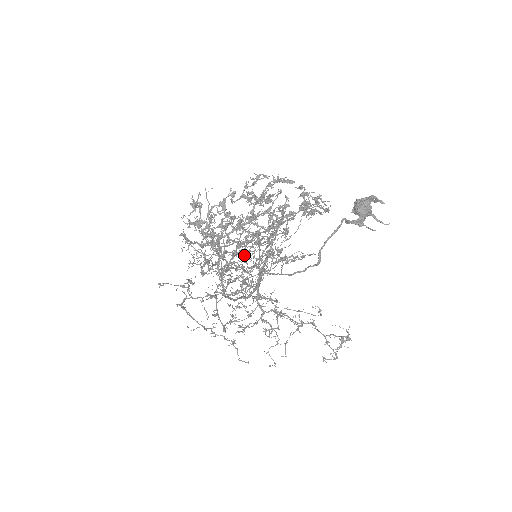
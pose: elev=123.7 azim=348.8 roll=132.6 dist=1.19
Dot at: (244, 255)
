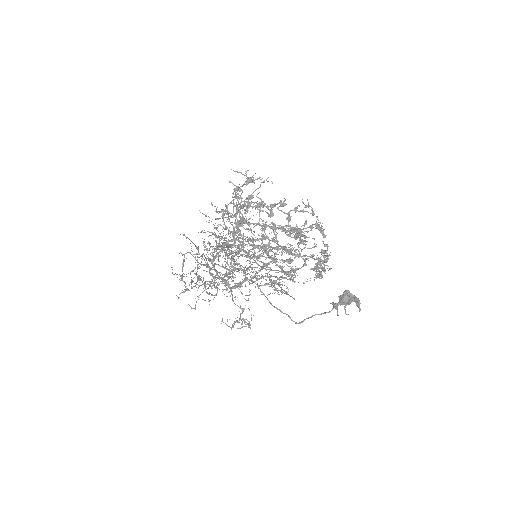
Dot at: occluded
